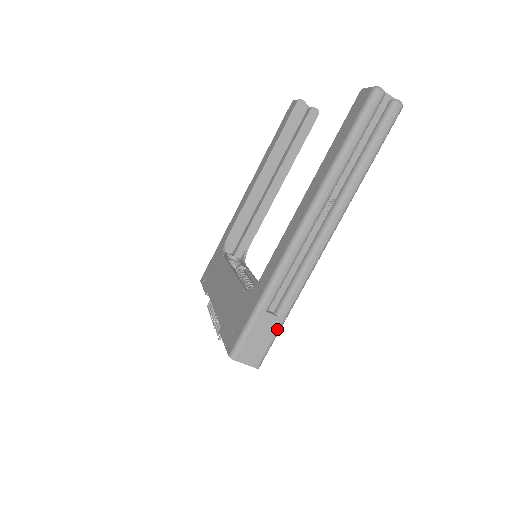
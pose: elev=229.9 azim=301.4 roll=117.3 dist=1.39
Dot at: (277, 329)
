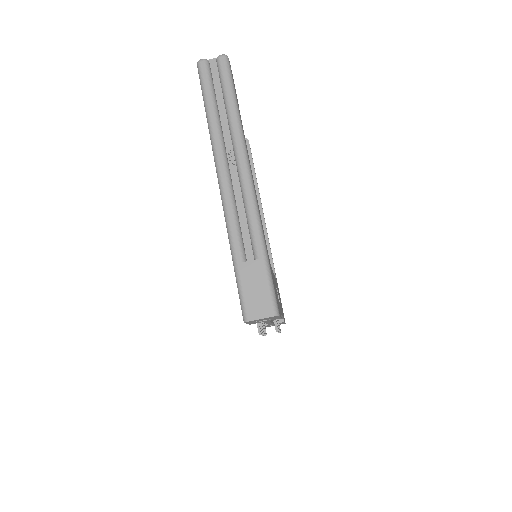
Dot at: (265, 270)
